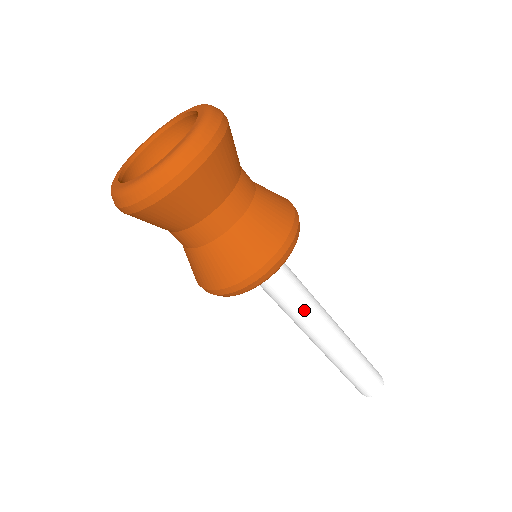
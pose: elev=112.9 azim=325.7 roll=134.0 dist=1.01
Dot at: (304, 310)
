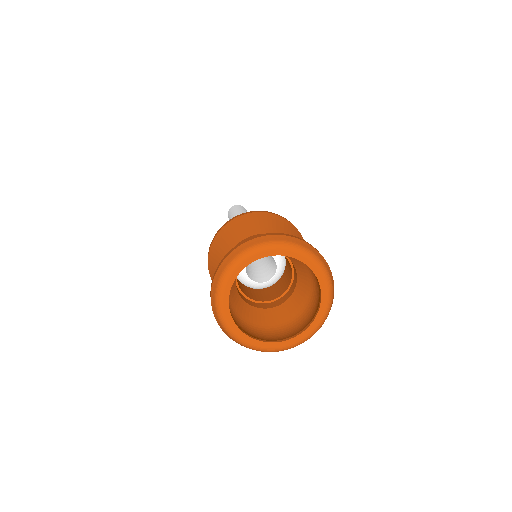
Dot at: occluded
